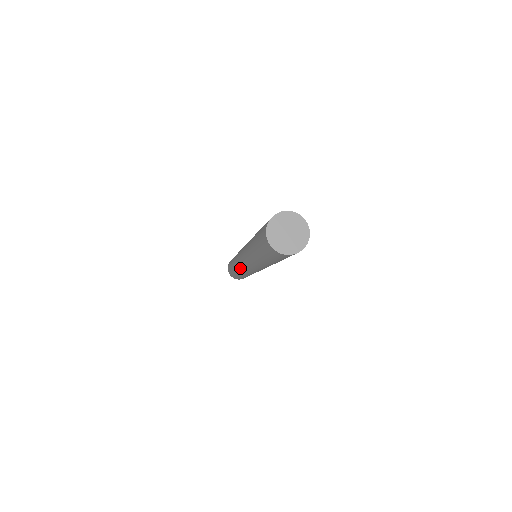
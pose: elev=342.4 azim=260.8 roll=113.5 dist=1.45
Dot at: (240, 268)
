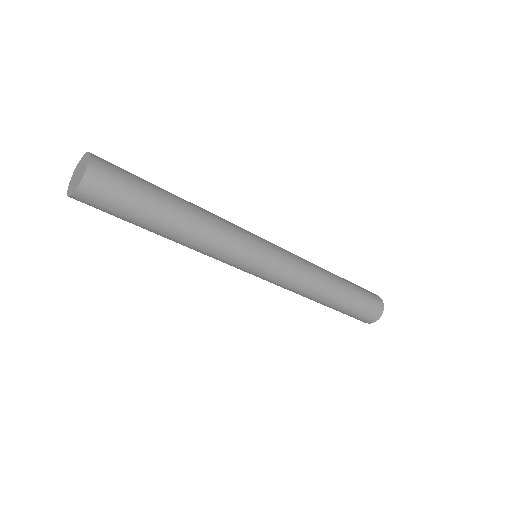
Dot at: occluded
